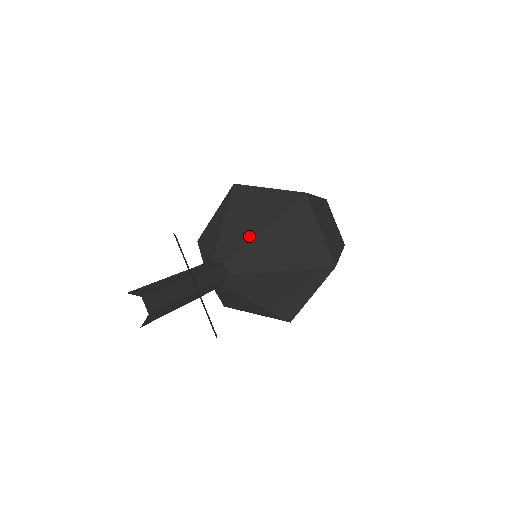
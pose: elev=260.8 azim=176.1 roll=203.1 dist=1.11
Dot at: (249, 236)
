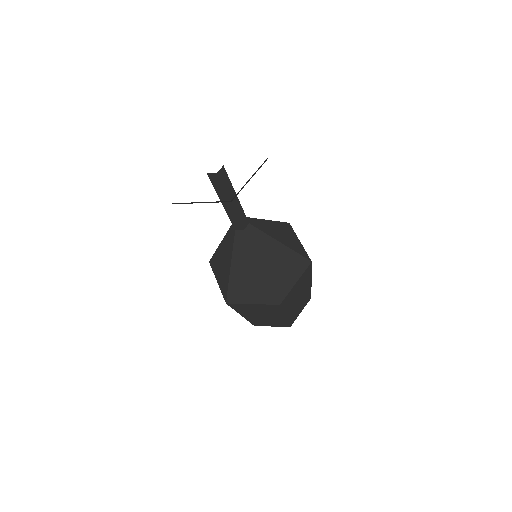
Dot at: (270, 234)
